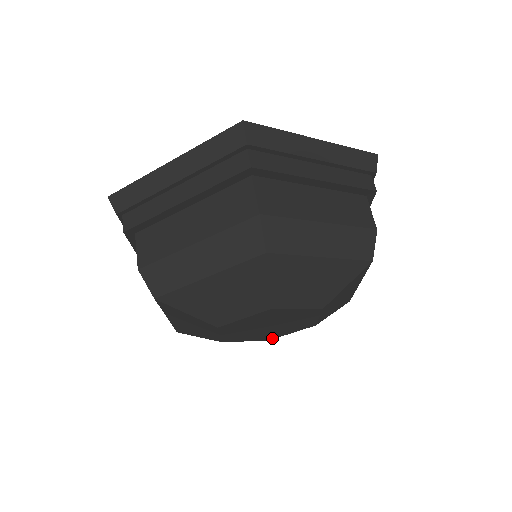
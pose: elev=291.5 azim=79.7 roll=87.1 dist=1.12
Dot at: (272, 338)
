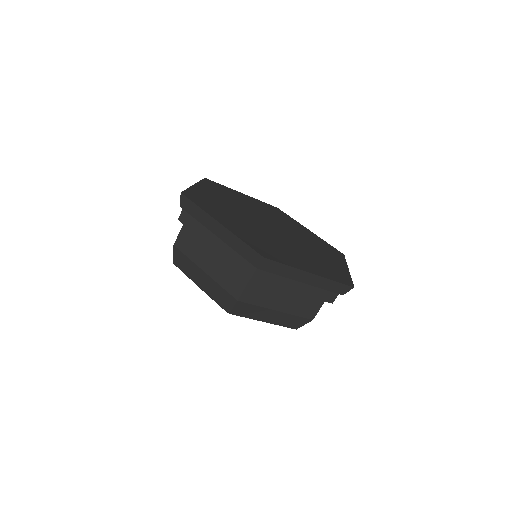
Dot at: occluded
